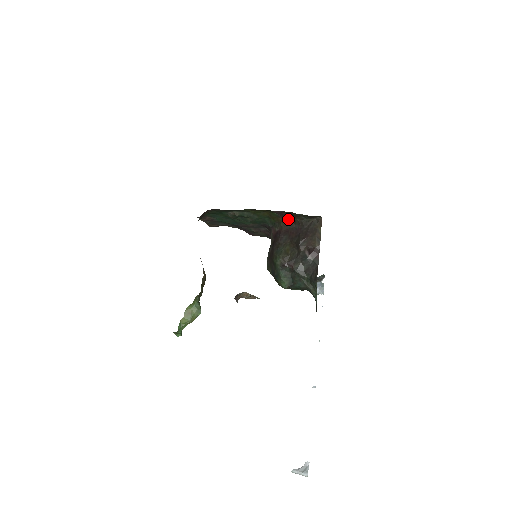
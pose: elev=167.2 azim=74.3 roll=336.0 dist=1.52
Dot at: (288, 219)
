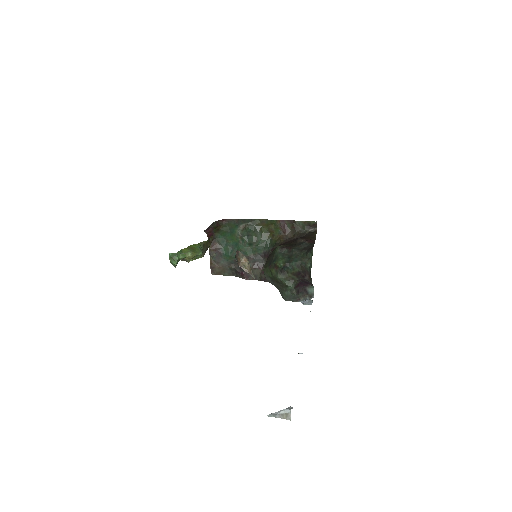
Dot at: (288, 235)
